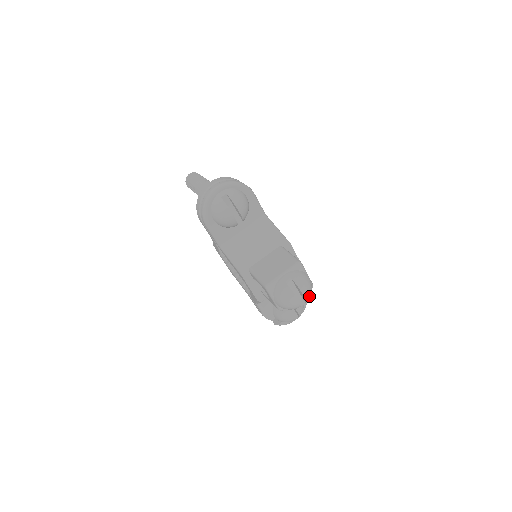
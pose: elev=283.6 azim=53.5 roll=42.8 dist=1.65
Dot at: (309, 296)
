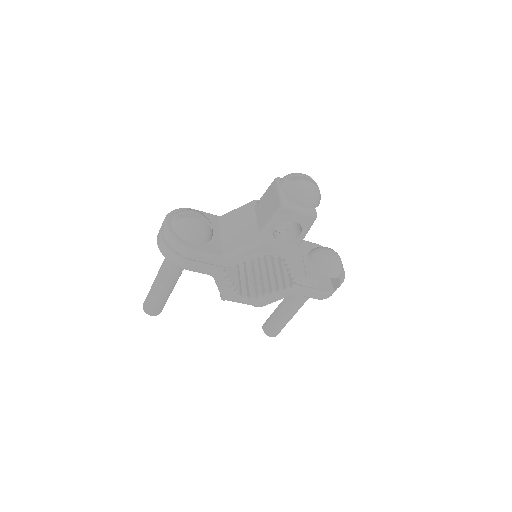
Dot at: occluded
